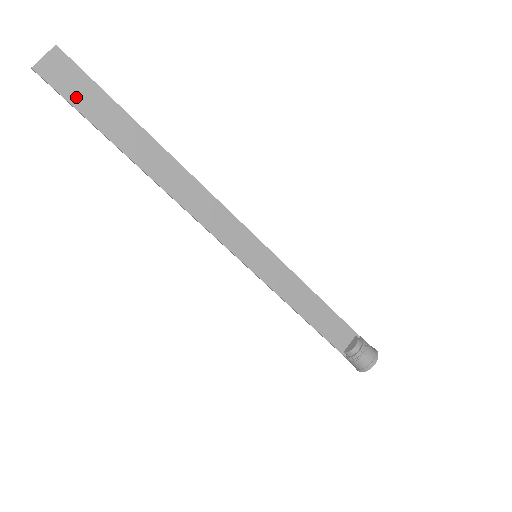
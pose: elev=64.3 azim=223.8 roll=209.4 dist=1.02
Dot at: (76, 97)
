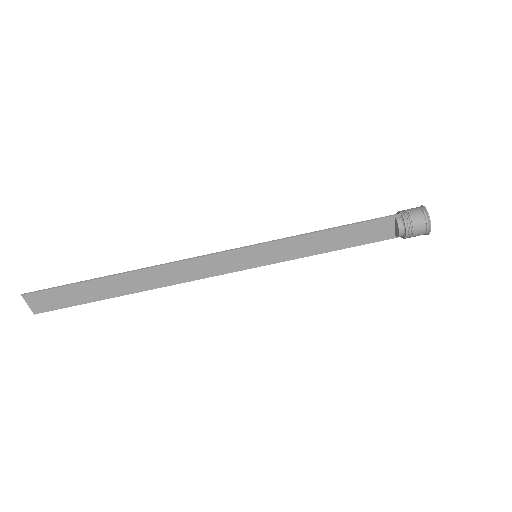
Dot at: (64, 302)
